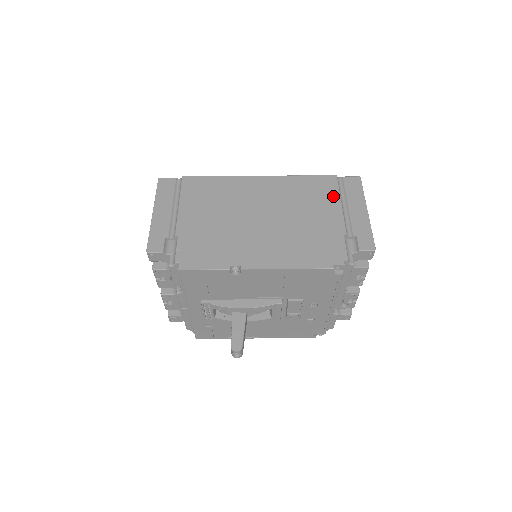
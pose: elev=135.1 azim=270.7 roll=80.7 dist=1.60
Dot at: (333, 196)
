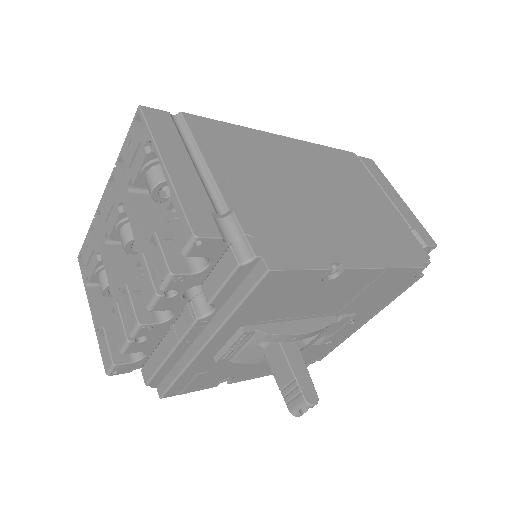
Dot at: (368, 177)
